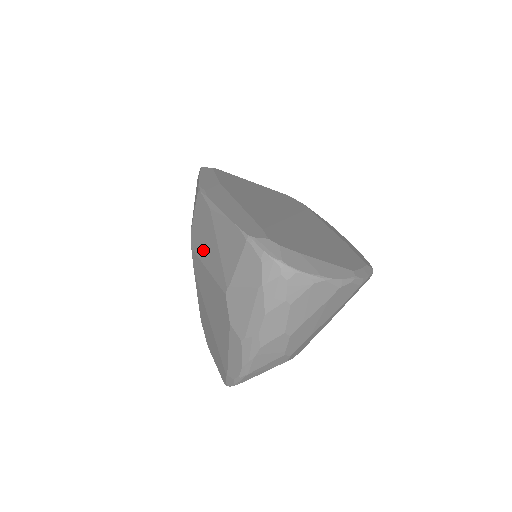
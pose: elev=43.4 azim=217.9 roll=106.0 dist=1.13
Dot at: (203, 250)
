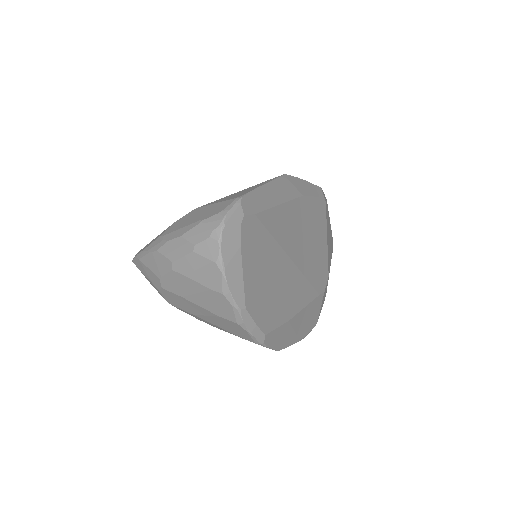
Dot at: occluded
